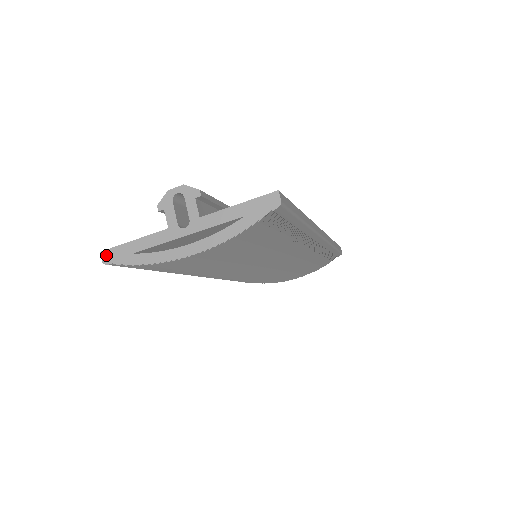
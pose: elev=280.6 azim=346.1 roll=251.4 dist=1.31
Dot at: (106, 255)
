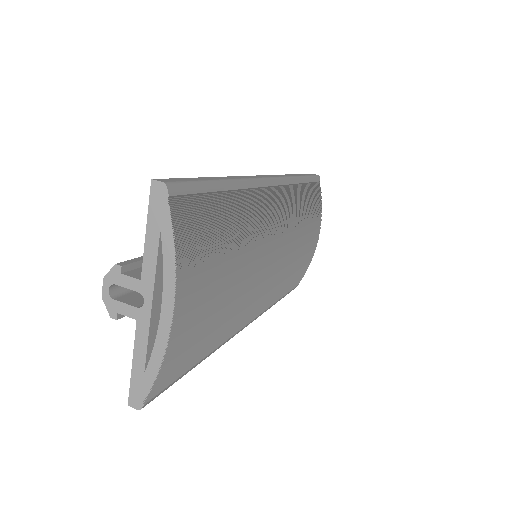
Dot at: (133, 402)
